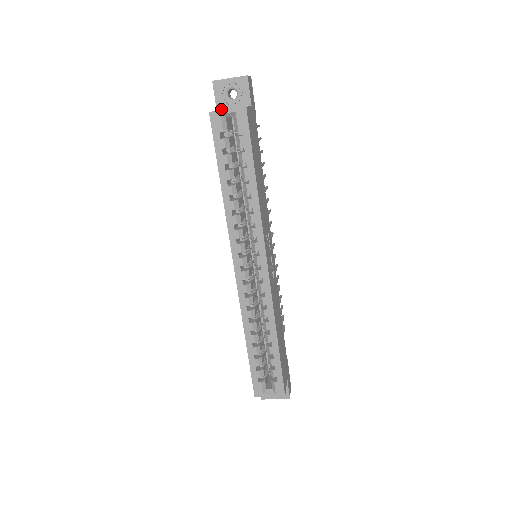
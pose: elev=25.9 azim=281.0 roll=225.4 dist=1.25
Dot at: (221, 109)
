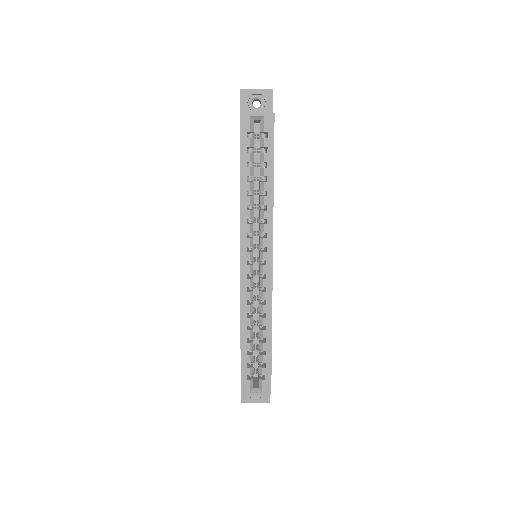
Dot at: occluded
